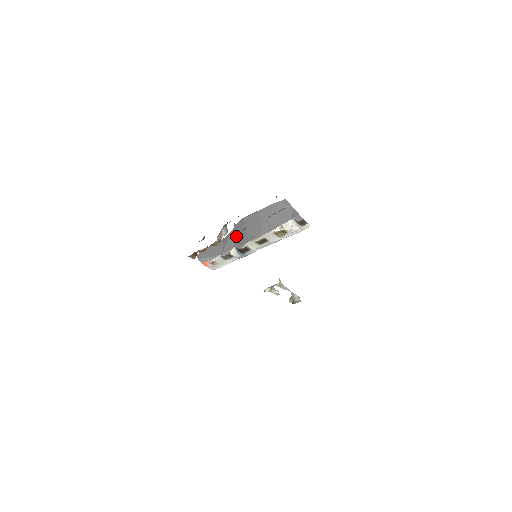
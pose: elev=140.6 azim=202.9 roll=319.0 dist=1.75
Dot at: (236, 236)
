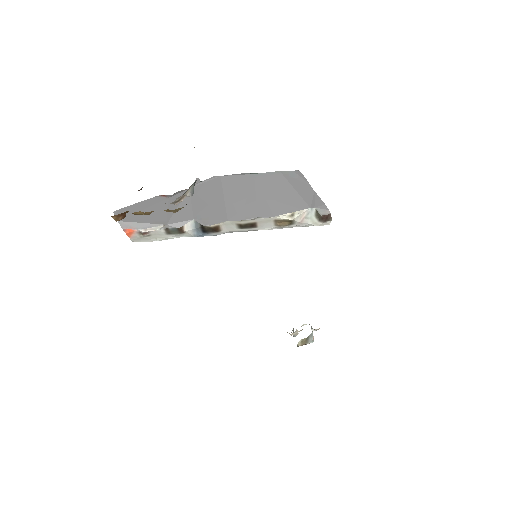
Dot at: (199, 201)
